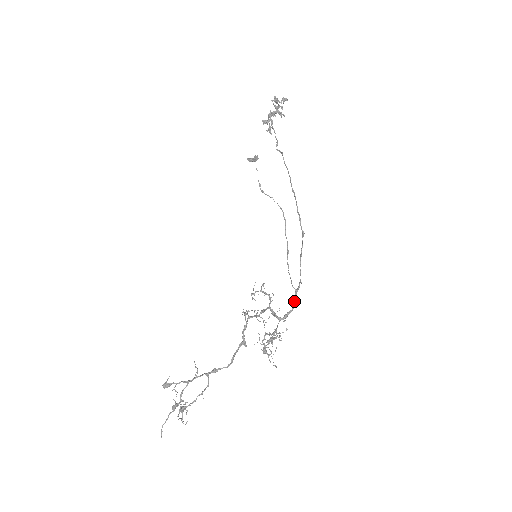
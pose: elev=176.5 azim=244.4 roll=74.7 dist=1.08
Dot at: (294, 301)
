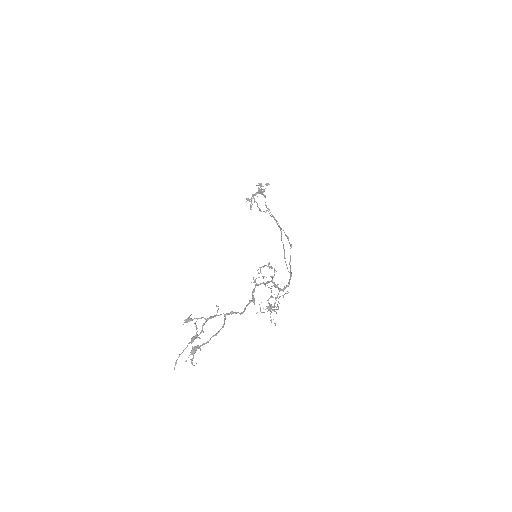
Dot at: occluded
